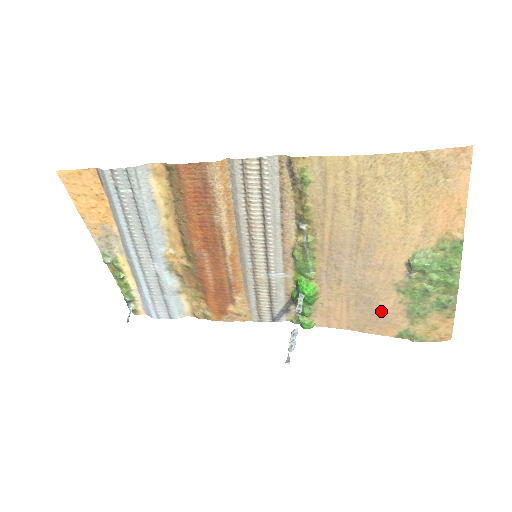
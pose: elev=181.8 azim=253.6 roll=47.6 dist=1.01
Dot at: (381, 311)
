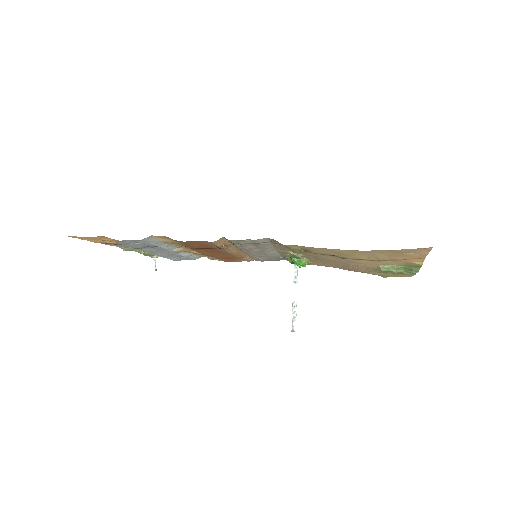
Dot at: (359, 270)
